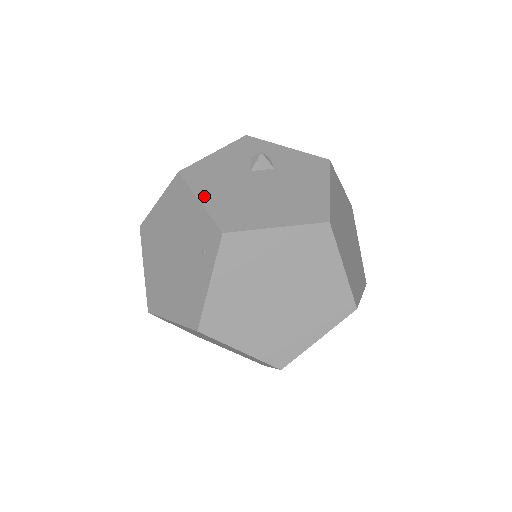
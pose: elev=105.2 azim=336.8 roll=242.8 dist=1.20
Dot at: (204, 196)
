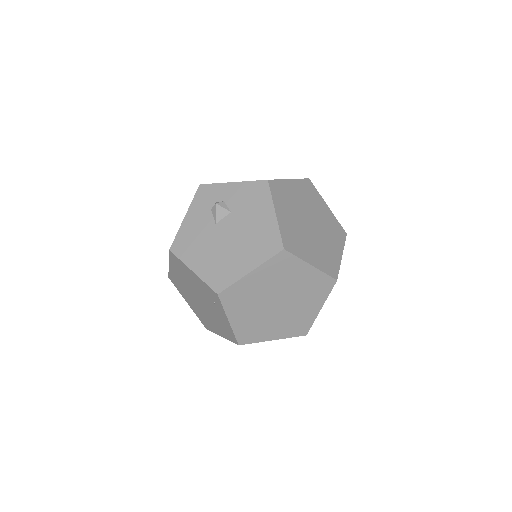
Dot at: (194, 266)
